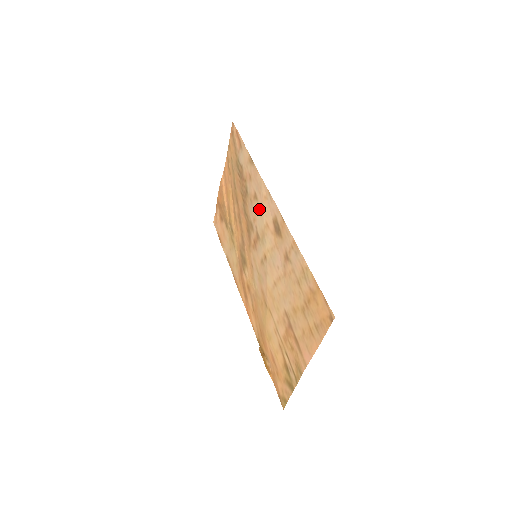
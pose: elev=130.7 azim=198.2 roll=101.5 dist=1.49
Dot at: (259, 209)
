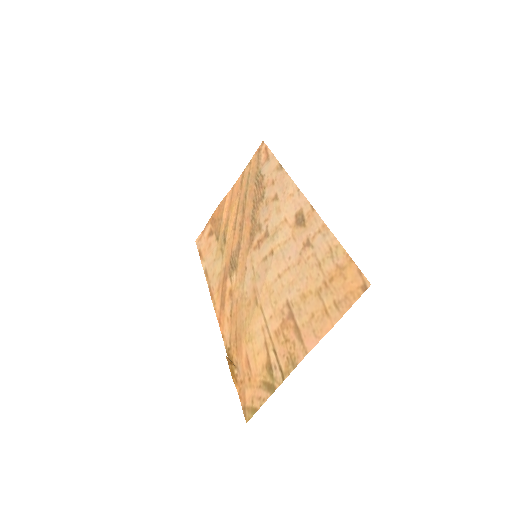
Dot at: (278, 208)
